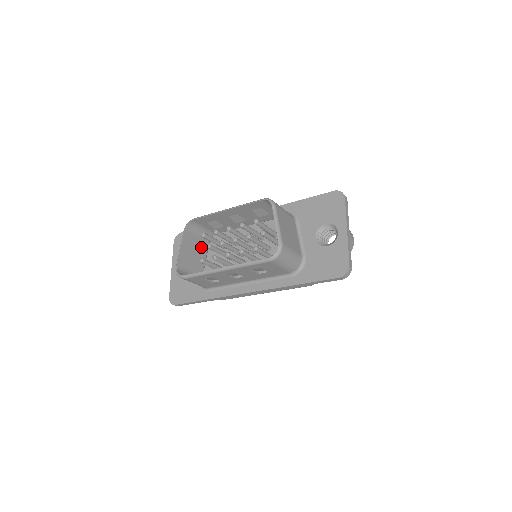
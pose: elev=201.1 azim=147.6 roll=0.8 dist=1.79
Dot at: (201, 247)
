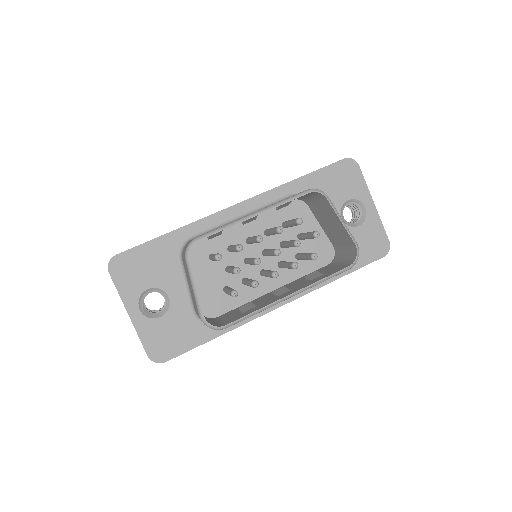
Dot at: occluded
